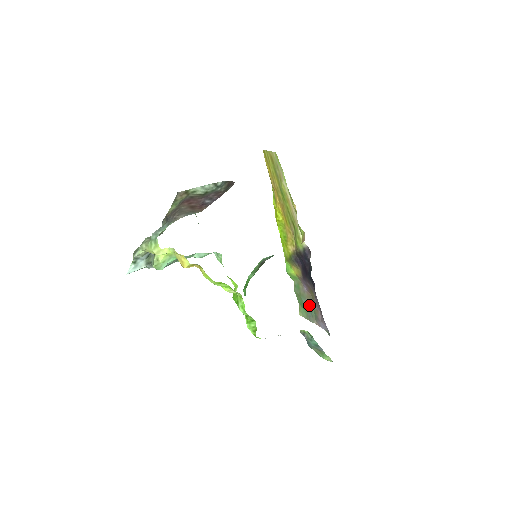
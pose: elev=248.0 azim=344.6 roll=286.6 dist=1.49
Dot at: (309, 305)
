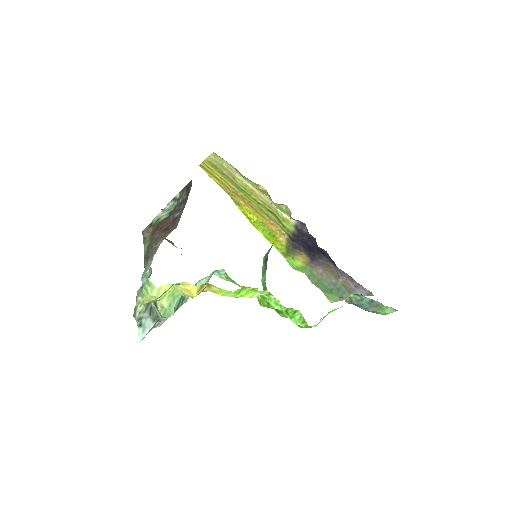
Dot at: (334, 284)
